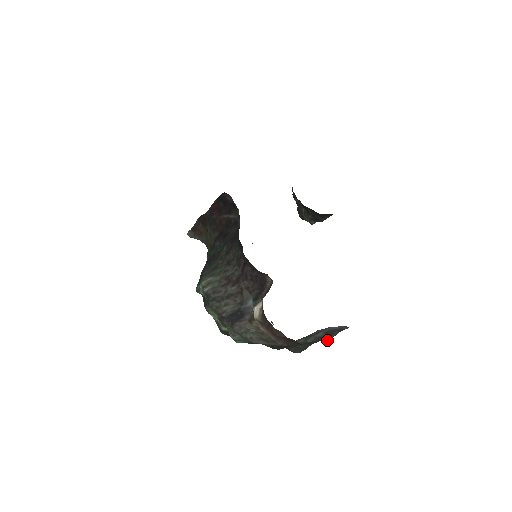
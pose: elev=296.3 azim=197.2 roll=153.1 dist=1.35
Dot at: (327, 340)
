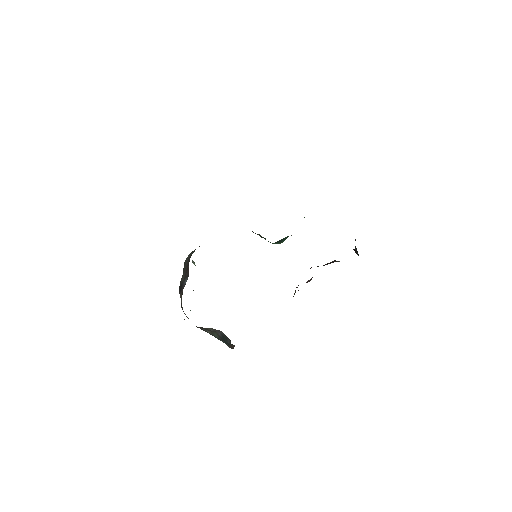
Dot at: (228, 344)
